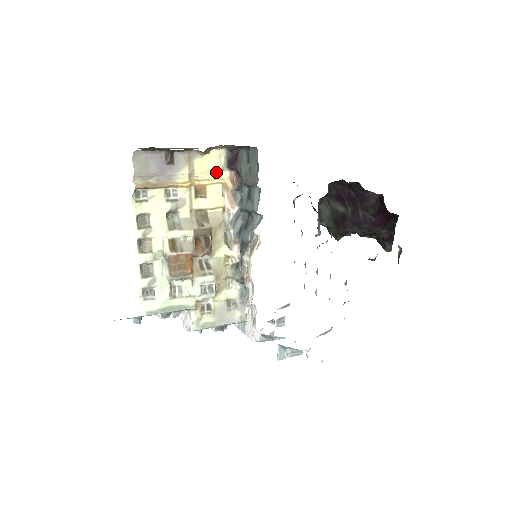
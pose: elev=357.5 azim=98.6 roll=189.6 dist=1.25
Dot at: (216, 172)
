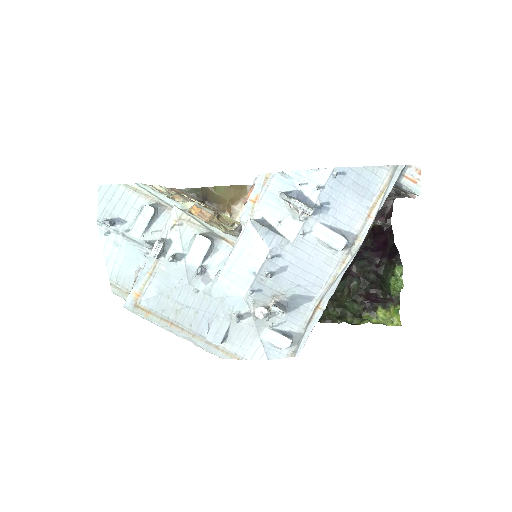
Dot at: (232, 221)
